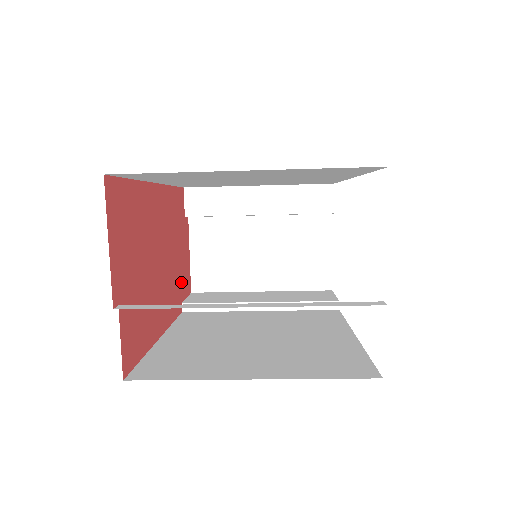
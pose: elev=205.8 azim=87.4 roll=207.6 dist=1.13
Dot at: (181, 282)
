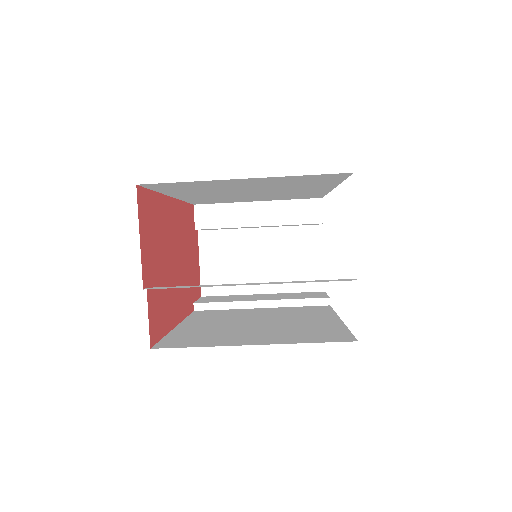
Dot at: (193, 285)
